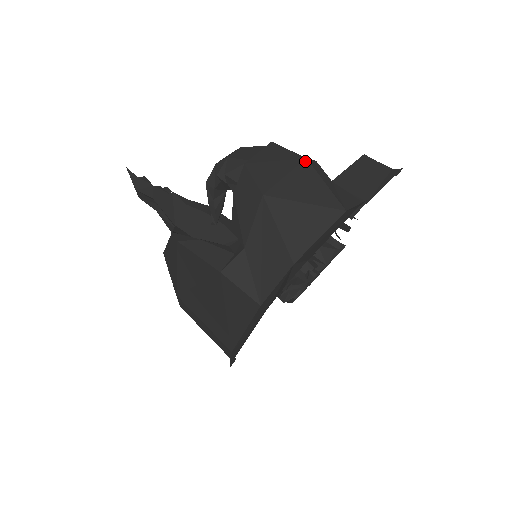
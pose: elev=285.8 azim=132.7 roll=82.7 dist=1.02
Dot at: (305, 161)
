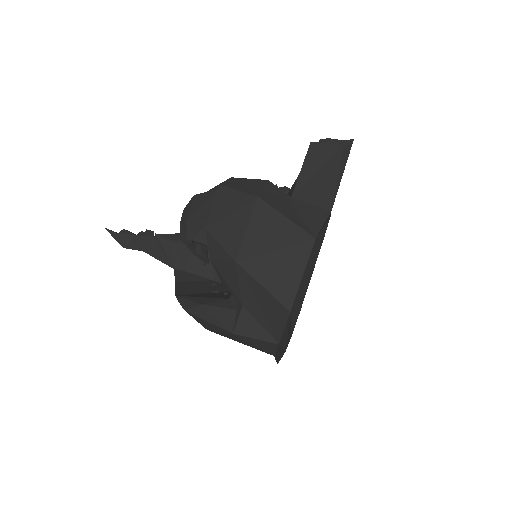
Dot at: (258, 201)
